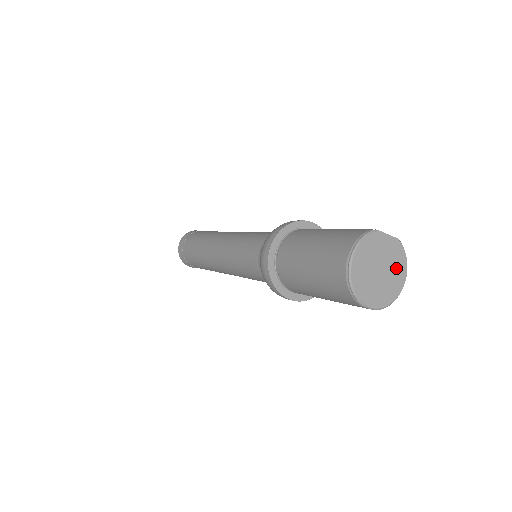
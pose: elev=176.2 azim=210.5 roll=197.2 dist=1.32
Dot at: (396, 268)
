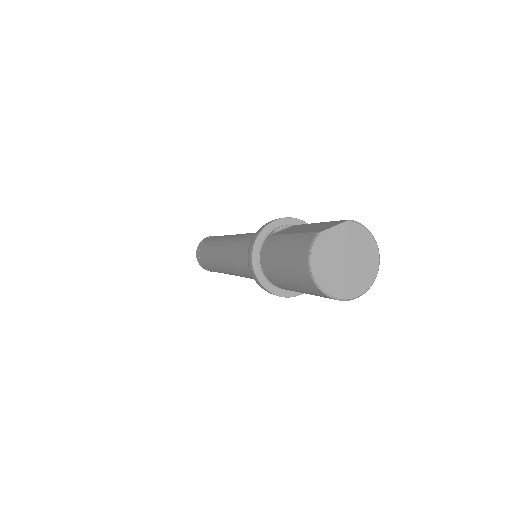
Dot at: (361, 246)
